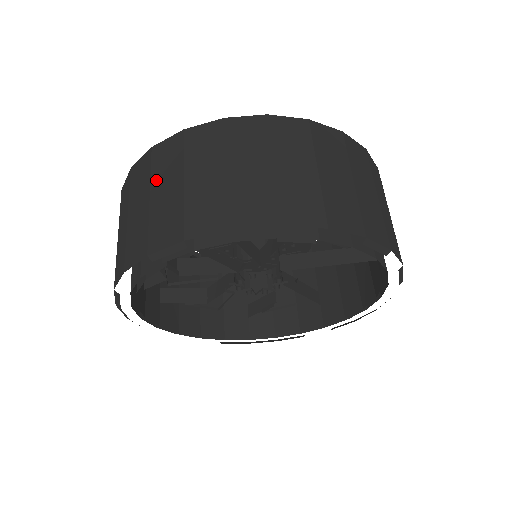
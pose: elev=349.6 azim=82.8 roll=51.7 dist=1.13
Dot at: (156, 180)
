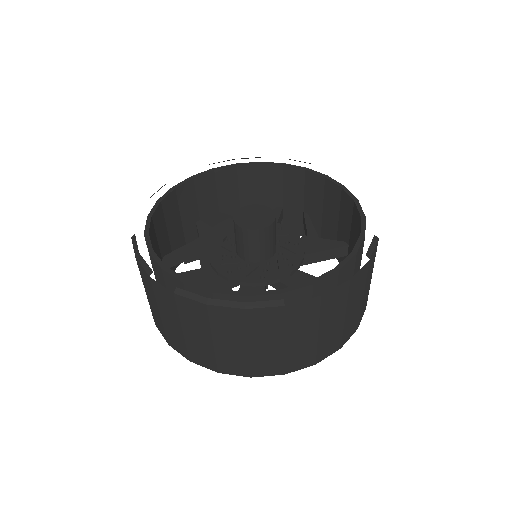
Dot at: (218, 333)
